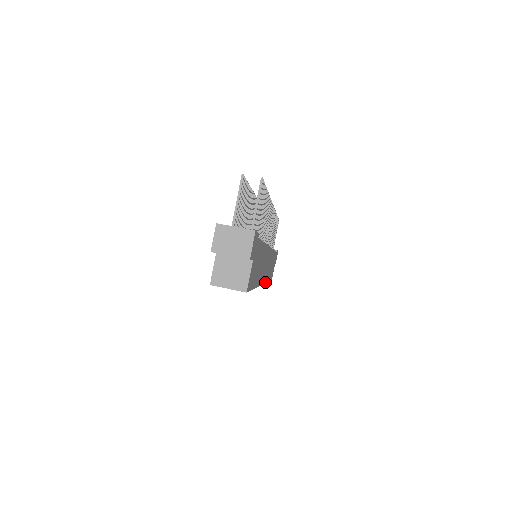
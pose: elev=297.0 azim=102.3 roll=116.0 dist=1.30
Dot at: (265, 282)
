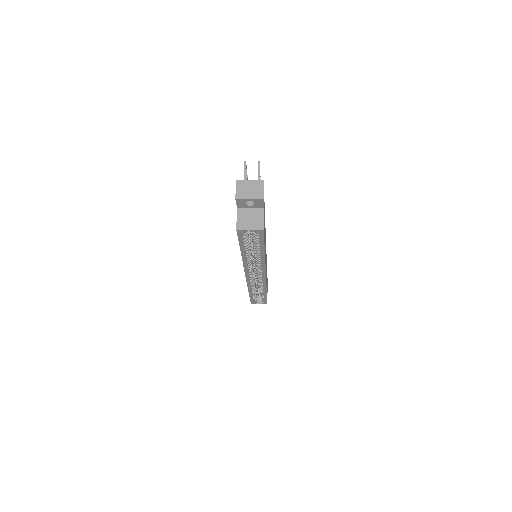
Dot at: occluded
